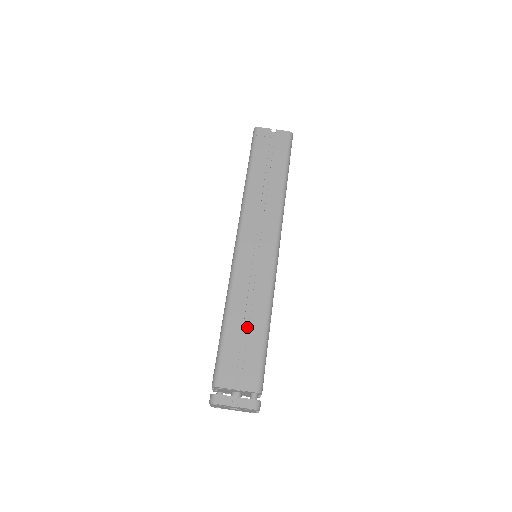
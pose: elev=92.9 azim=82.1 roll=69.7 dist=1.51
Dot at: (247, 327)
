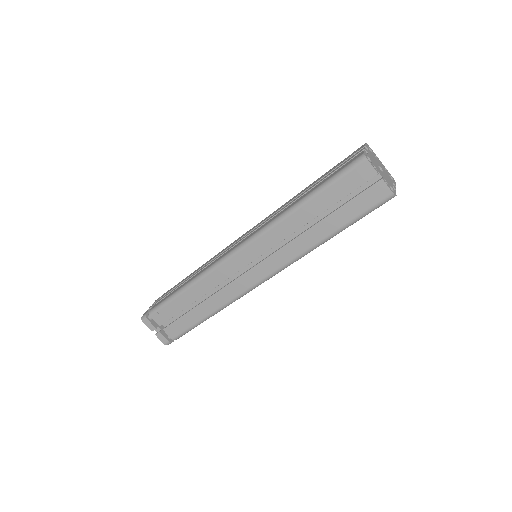
Dot at: (197, 303)
